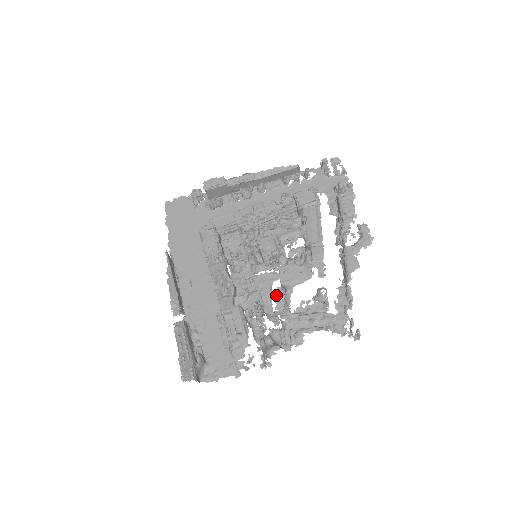
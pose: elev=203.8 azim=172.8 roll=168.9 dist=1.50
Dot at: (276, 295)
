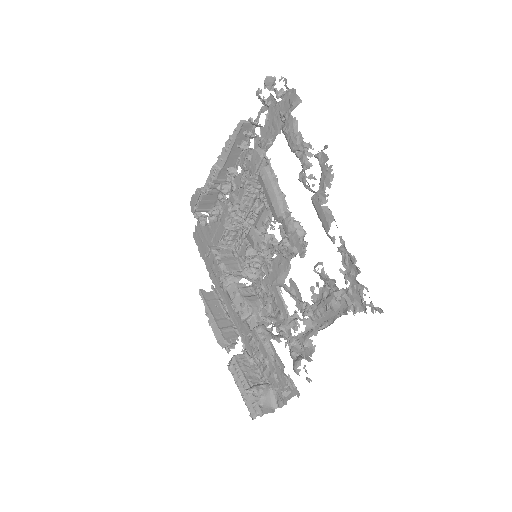
Dot at: (290, 290)
